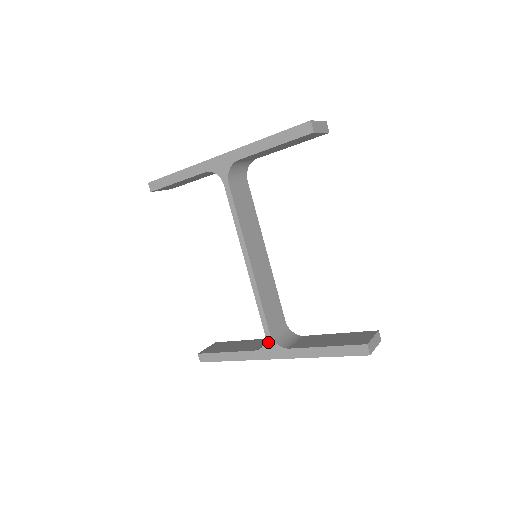
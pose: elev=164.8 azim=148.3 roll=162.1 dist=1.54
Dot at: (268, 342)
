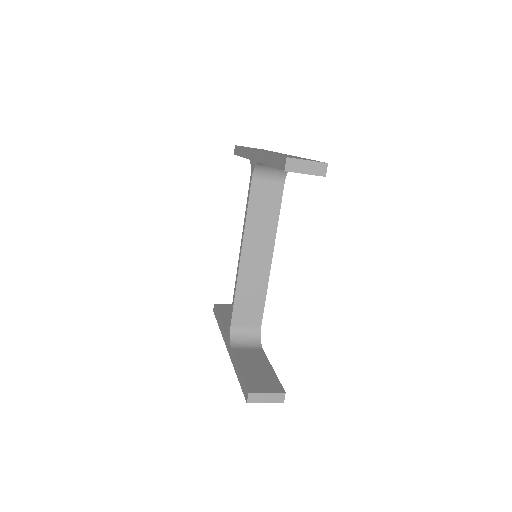
Dot at: (228, 331)
